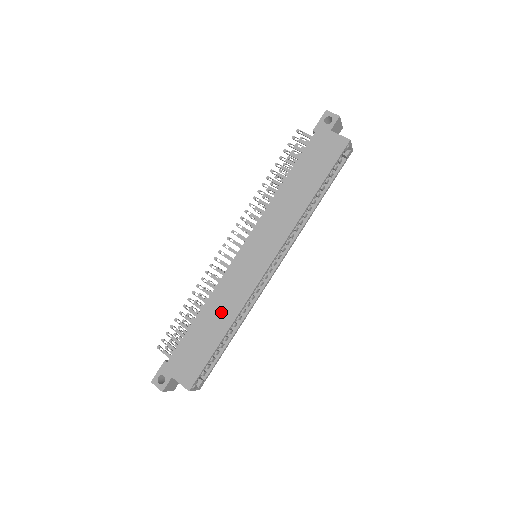
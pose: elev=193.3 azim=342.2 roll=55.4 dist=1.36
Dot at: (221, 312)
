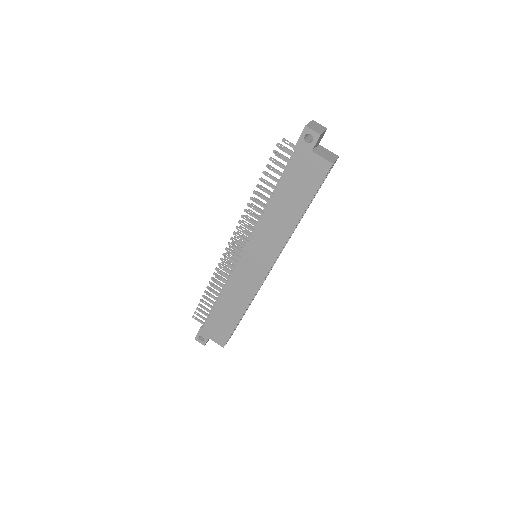
Dot at: (235, 302)
